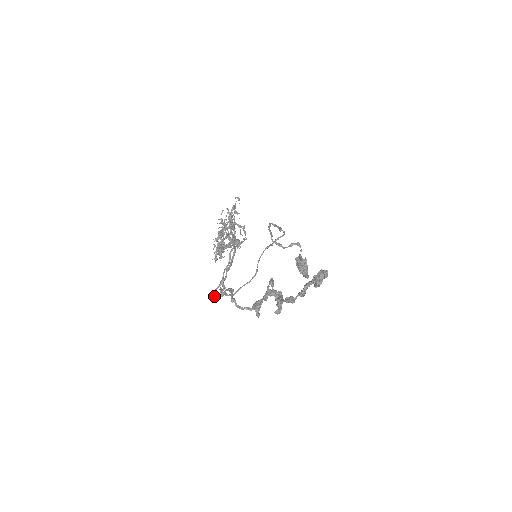
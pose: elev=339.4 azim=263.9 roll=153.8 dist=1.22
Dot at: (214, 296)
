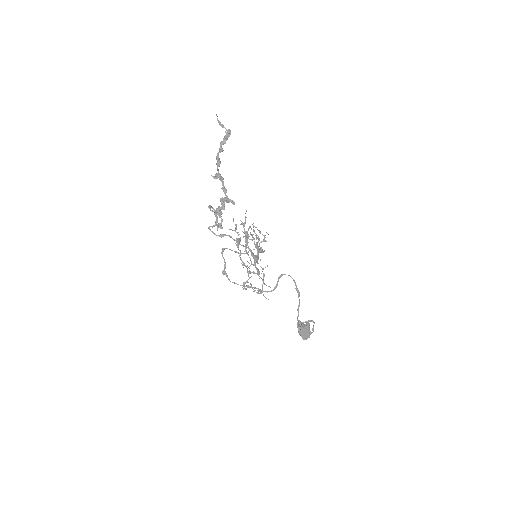
Dot at: (209, 226)
